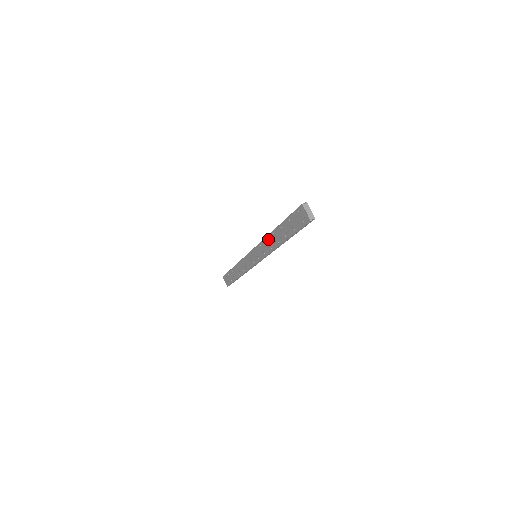
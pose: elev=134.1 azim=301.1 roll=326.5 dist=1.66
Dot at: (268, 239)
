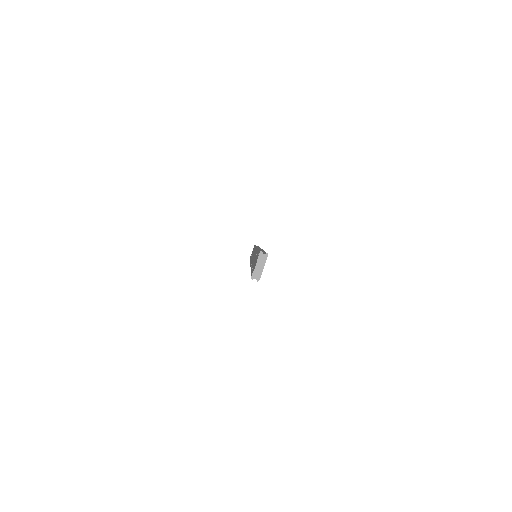
Dot at: occluded
